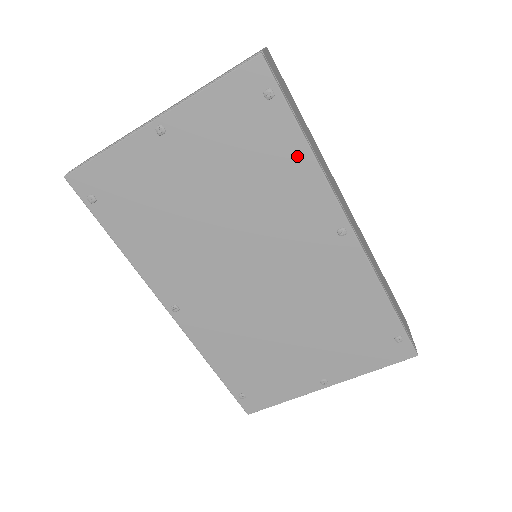
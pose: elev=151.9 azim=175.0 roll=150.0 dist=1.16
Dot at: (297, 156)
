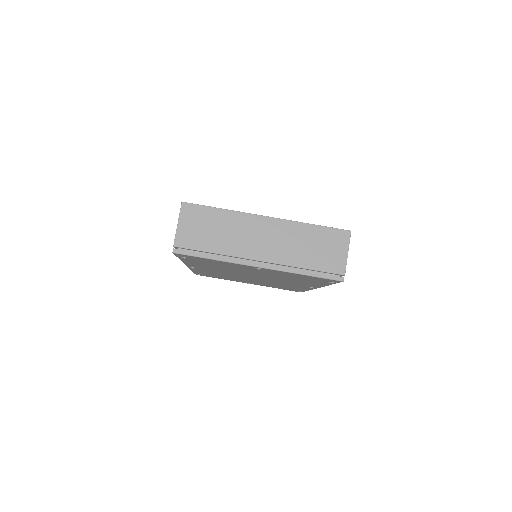
Dot at: (319, 284)
